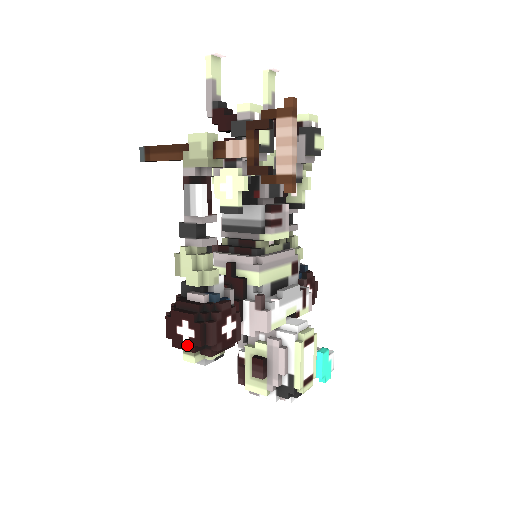
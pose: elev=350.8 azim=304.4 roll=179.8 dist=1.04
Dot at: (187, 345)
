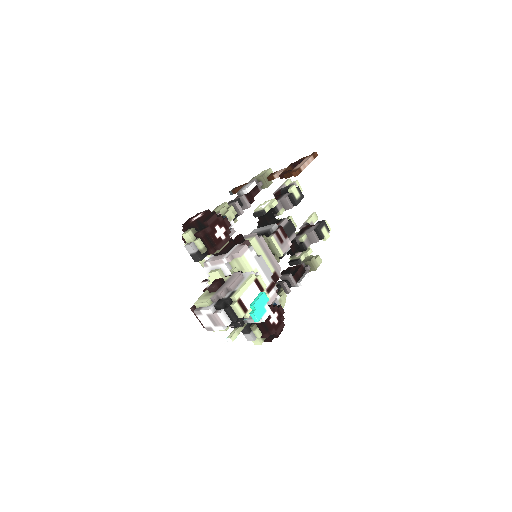
Dot at: (193, 221)
